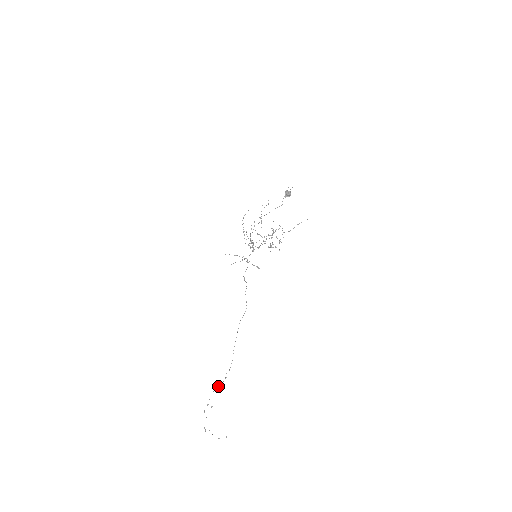
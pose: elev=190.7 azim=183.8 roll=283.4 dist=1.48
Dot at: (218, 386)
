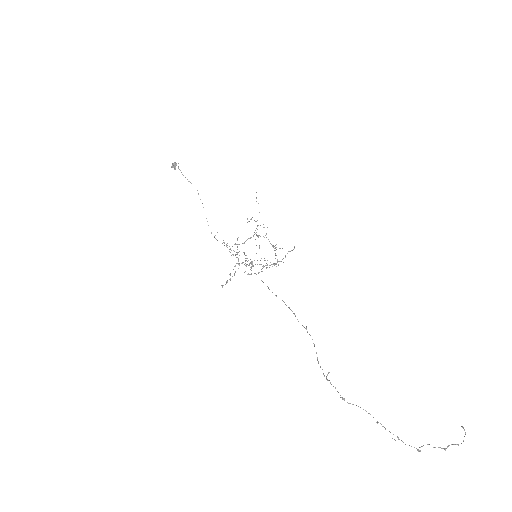
Dot at: occluded
